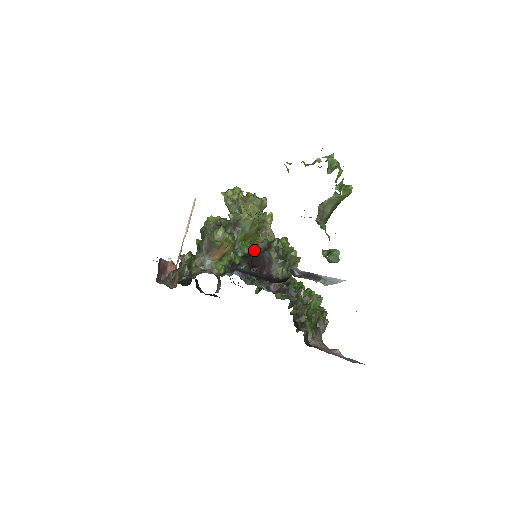
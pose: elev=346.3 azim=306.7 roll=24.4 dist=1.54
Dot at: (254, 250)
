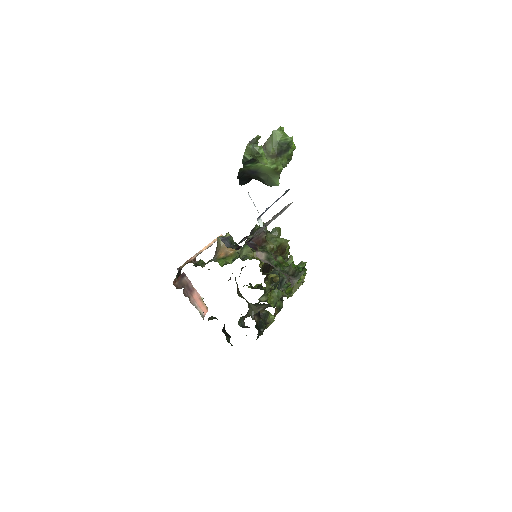
Dot at: (254, 250)
